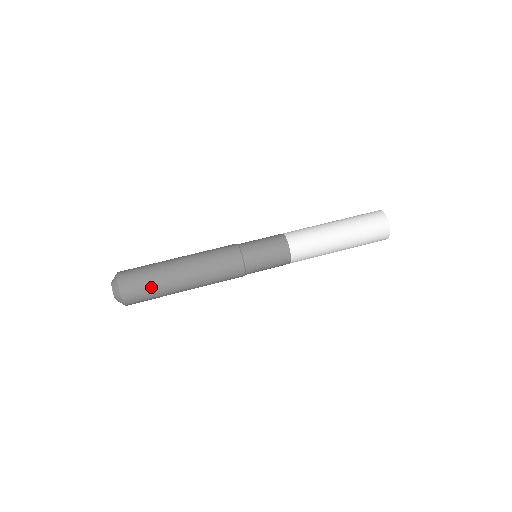
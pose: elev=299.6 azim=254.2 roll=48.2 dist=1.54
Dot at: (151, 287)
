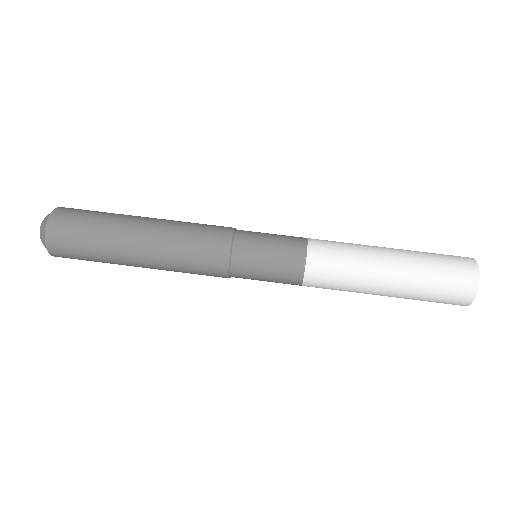
Dot at: (89, 246)
